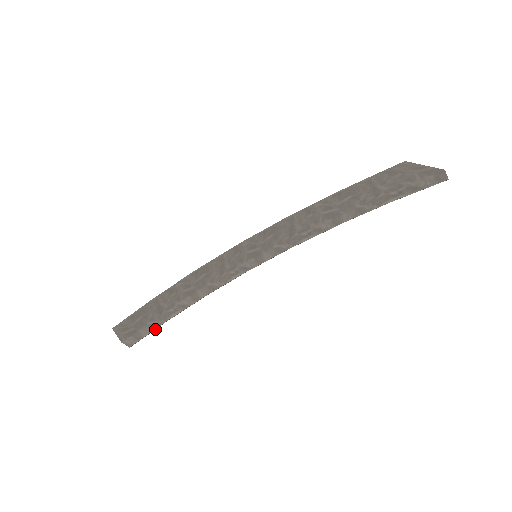
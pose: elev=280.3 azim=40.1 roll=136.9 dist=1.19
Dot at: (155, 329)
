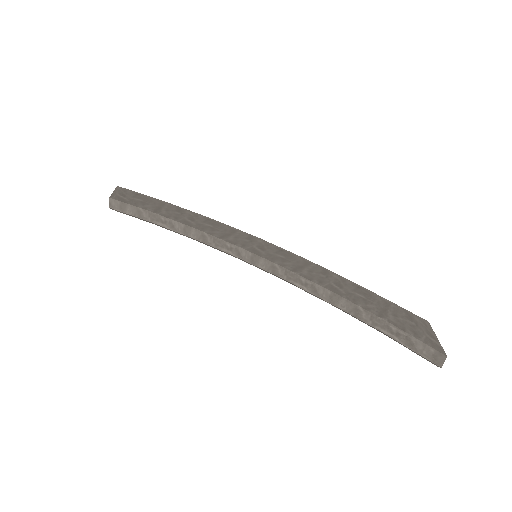
Dot at: (138, 218)
